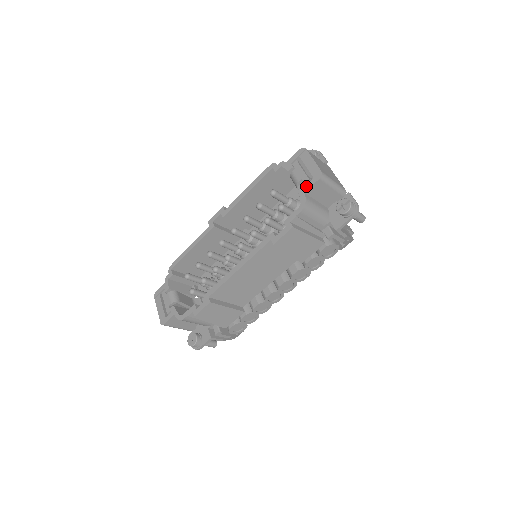
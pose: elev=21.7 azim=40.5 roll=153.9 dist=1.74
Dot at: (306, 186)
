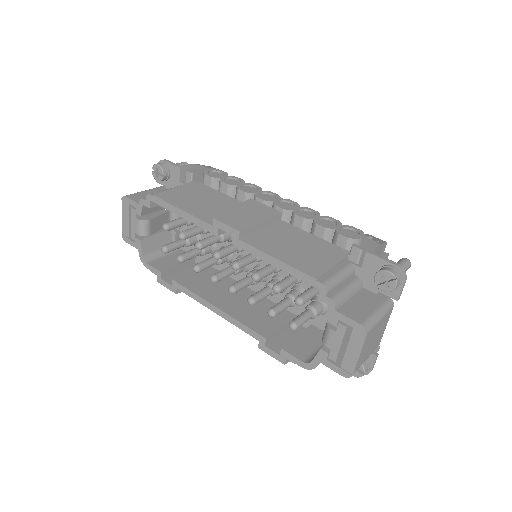
Dot at: (327, 362)
